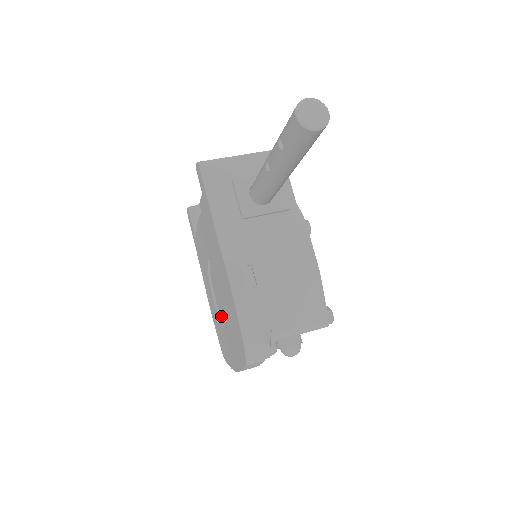
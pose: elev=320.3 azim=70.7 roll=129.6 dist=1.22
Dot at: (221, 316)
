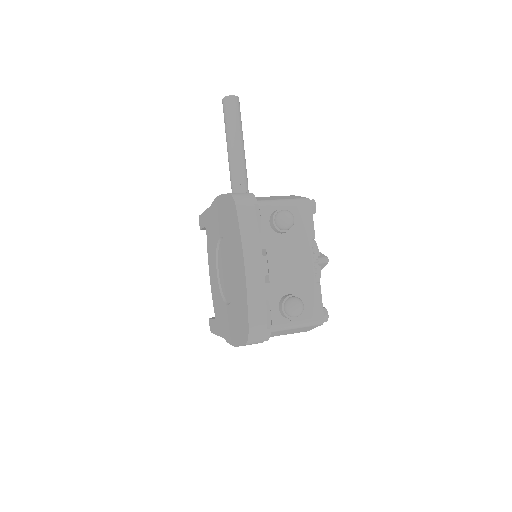
Dot at: occluded
